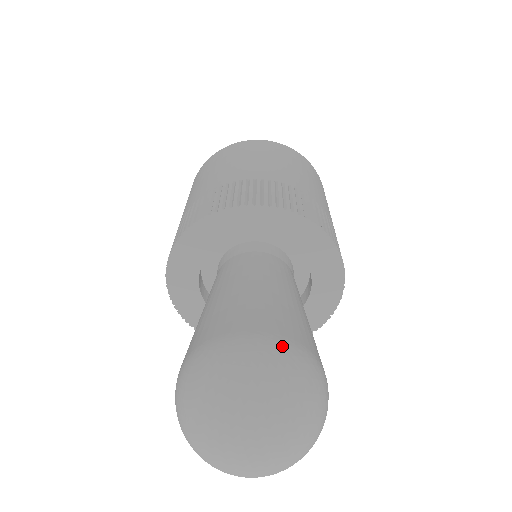
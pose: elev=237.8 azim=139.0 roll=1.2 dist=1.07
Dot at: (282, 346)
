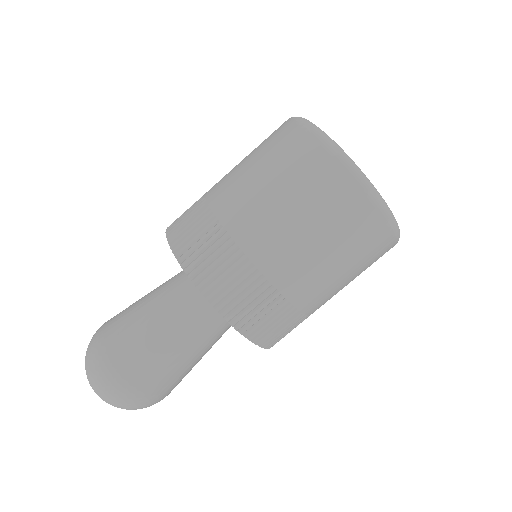
Dot at: (134, 395)
